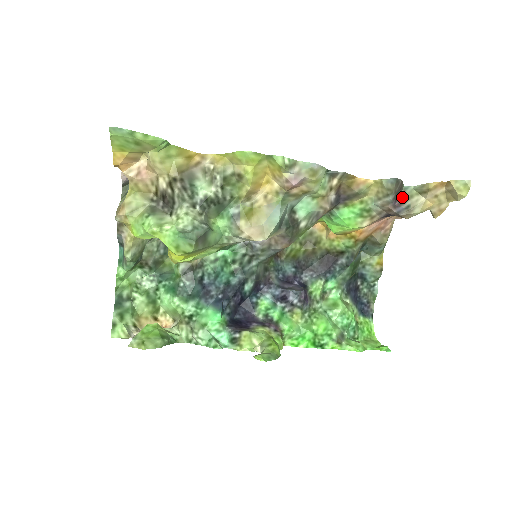
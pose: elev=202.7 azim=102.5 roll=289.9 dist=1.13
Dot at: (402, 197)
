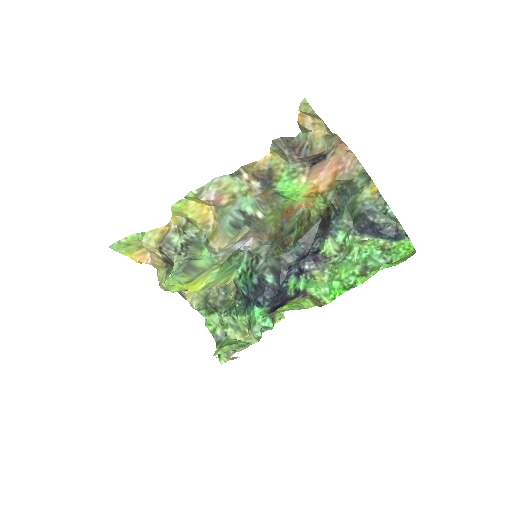
Dot at: (299, 145)
